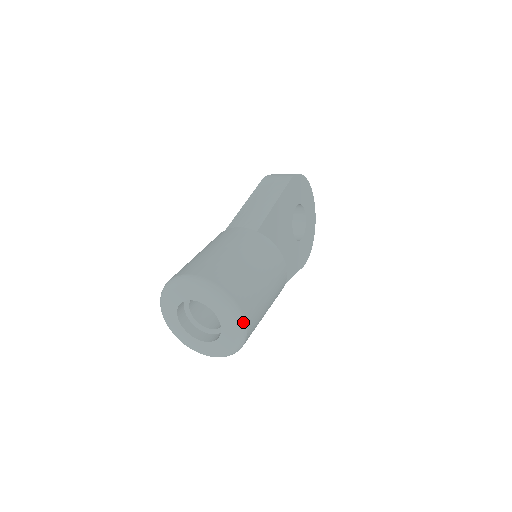
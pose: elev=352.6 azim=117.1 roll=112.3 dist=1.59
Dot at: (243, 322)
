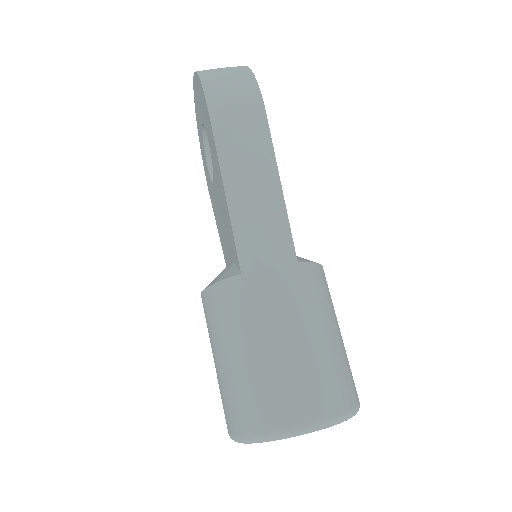
Dot at: occluded
